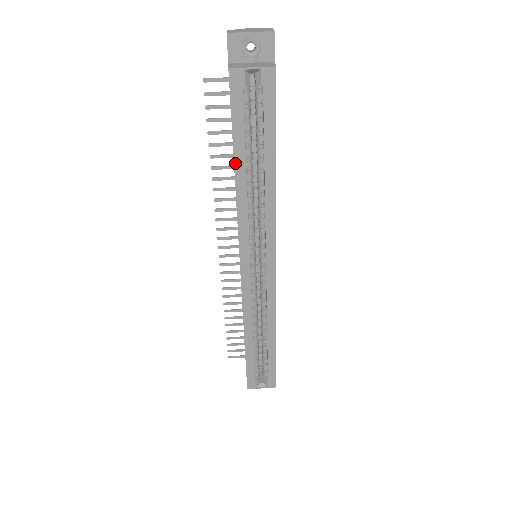
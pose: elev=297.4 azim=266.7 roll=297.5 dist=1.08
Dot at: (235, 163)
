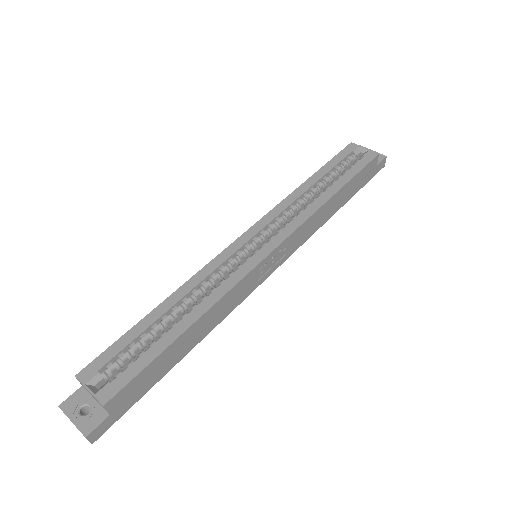
Dot at: (312, 176)
